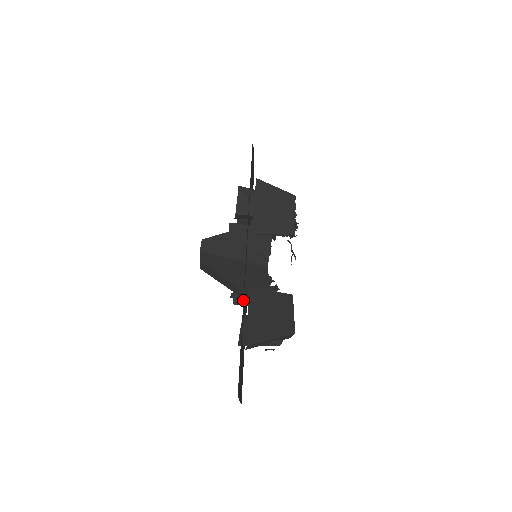
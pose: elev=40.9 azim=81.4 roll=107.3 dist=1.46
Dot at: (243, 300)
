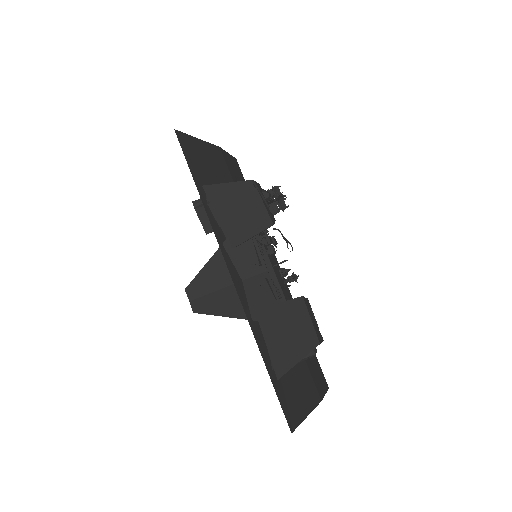
Dot at: (253, 332)
